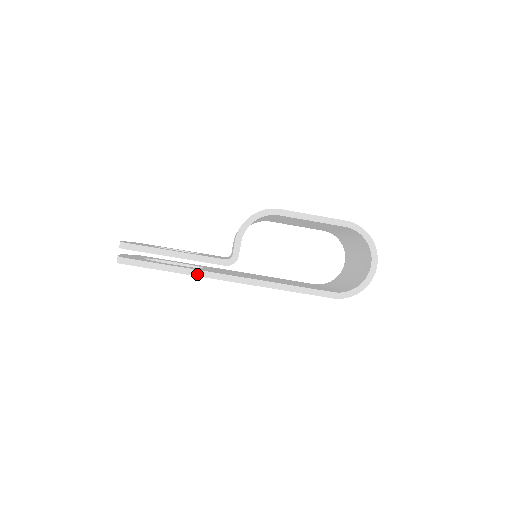
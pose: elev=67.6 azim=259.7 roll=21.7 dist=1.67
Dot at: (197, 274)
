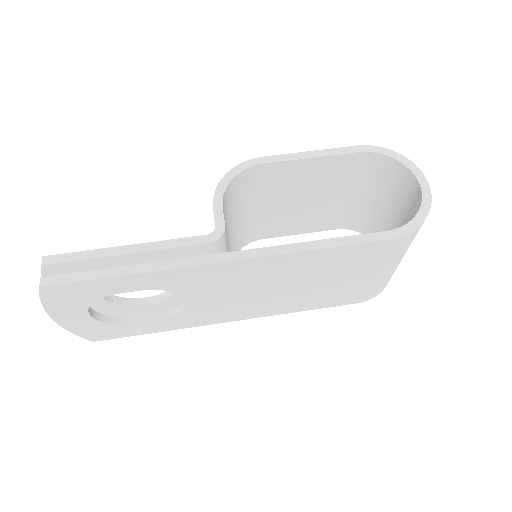
Dot at: (168, 266)
